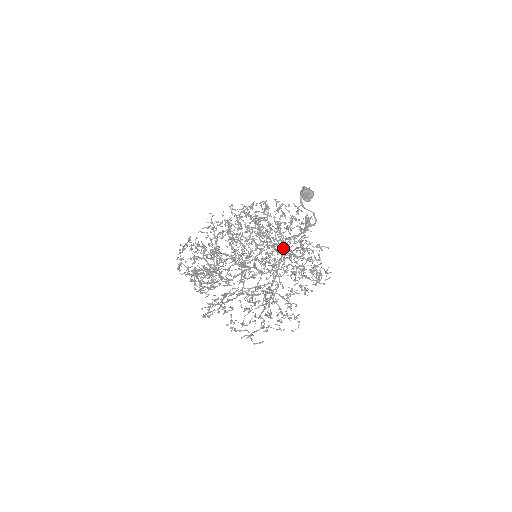
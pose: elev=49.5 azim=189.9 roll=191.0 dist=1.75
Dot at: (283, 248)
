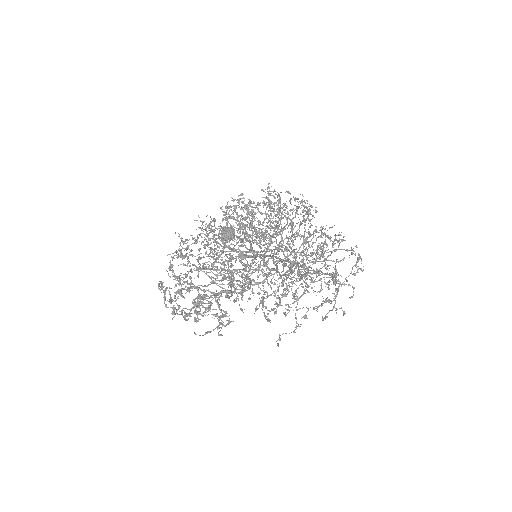
Dot at: (264, 255)
